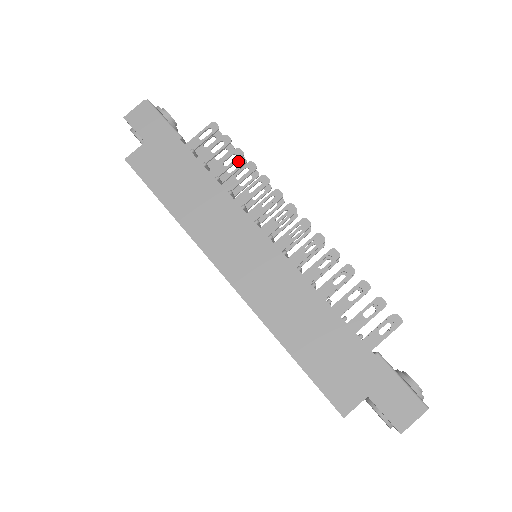
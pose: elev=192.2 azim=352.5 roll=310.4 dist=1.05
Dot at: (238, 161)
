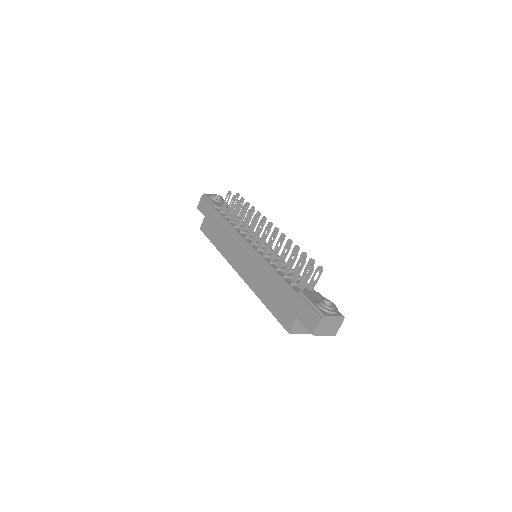
Dot at: occluded
